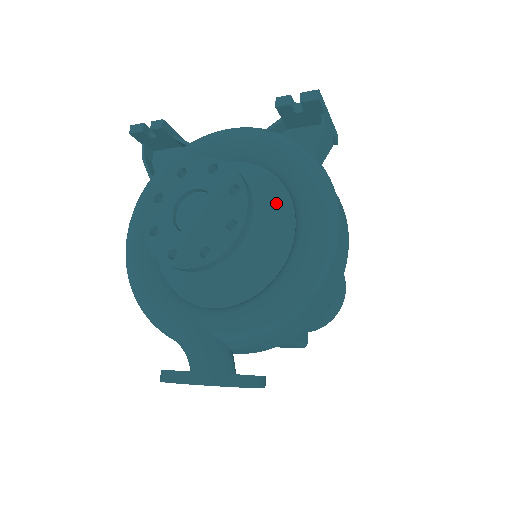
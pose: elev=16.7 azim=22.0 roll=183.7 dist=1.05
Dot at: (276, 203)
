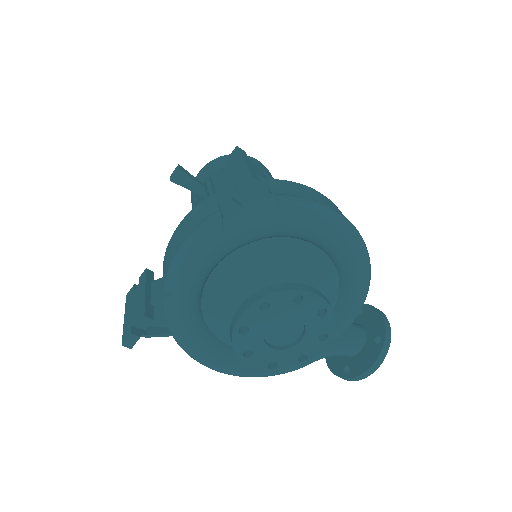
Dot at: (290, 252)
